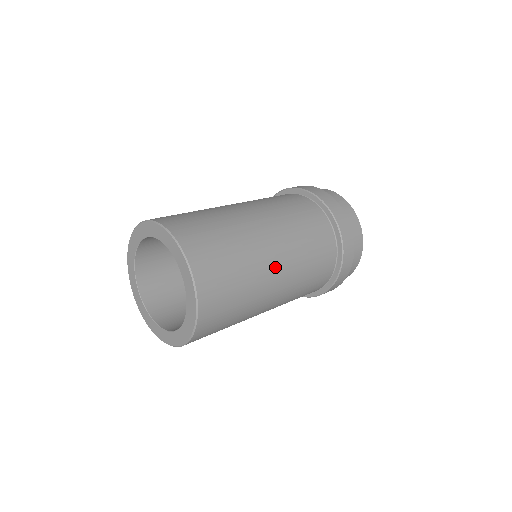
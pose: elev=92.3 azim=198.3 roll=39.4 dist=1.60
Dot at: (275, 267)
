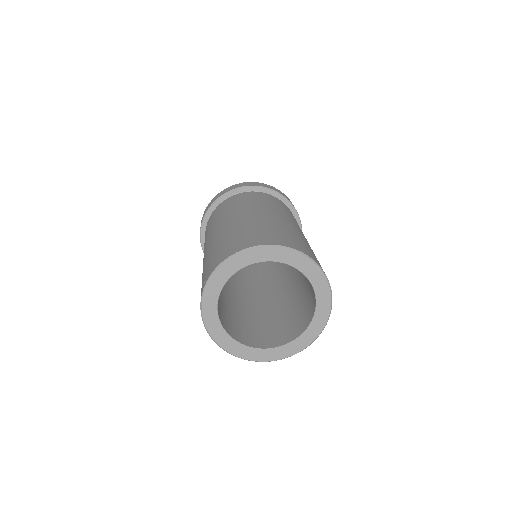
Dot at: occluded
